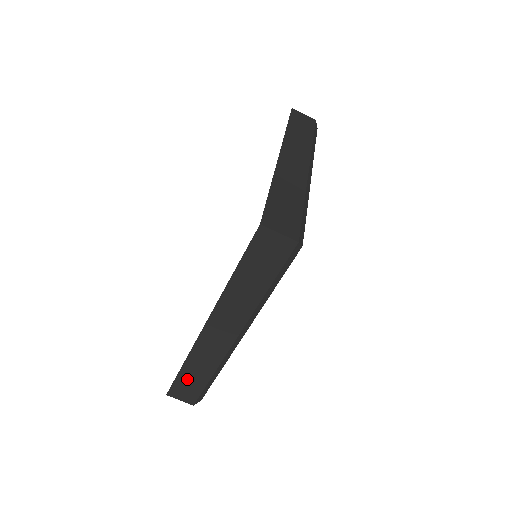
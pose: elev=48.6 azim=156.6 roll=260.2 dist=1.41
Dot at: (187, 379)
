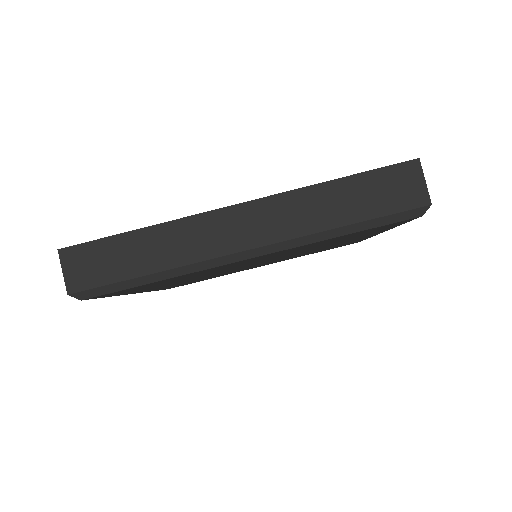
Dot at: (118, 251)
